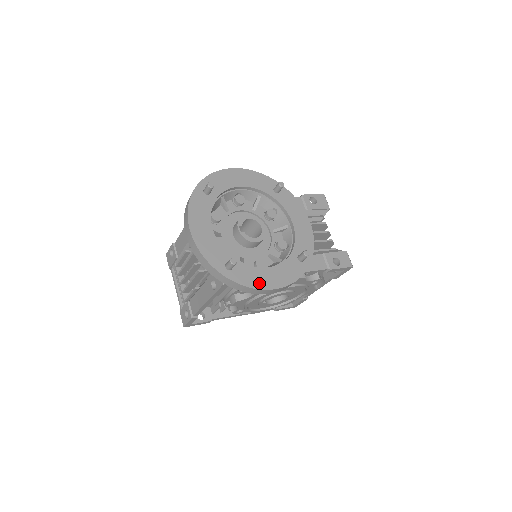
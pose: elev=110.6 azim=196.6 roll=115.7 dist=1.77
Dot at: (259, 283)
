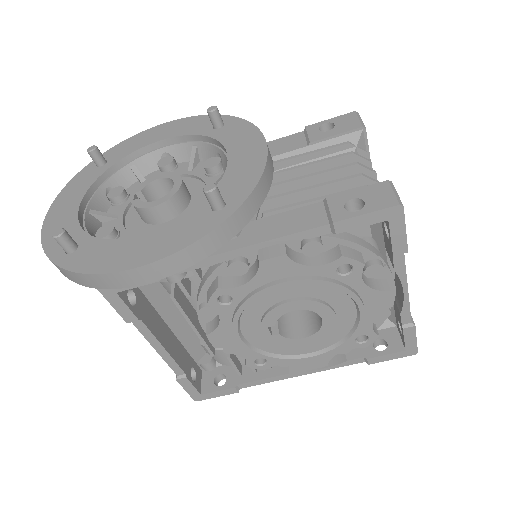
Dot at: (109, 263)
